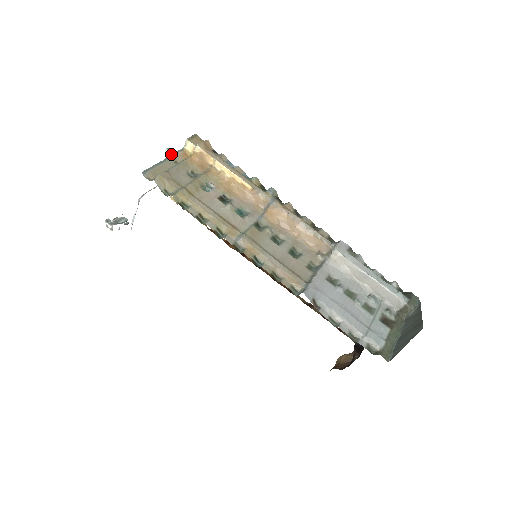
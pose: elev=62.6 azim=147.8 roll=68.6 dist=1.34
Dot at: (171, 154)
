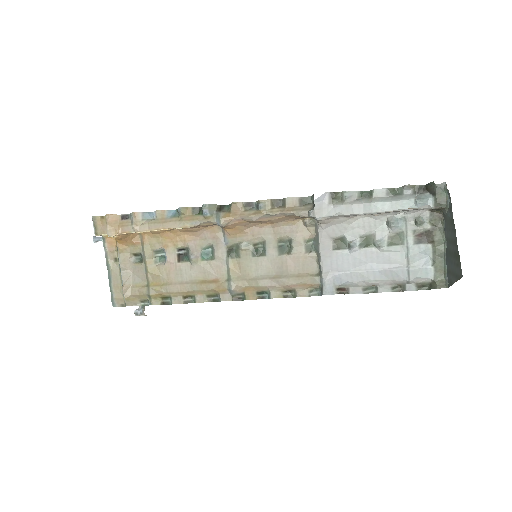
Dot at: occluded
